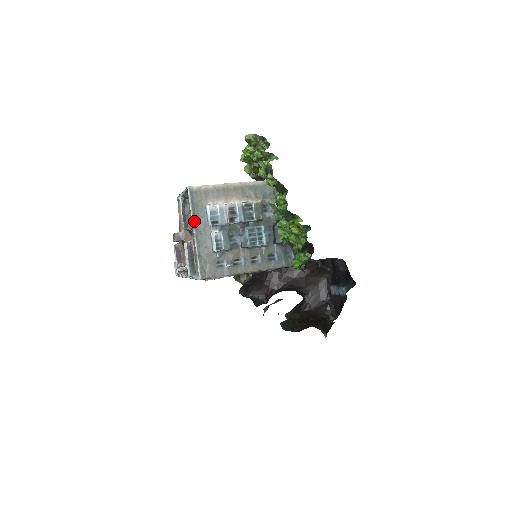
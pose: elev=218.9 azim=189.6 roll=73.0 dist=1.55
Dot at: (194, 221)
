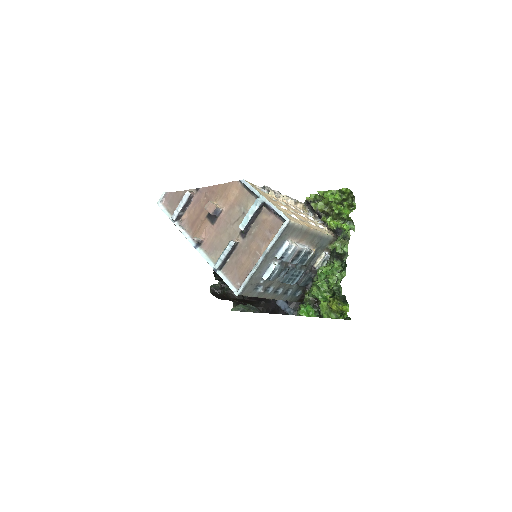
Dot at: (270, 250)
